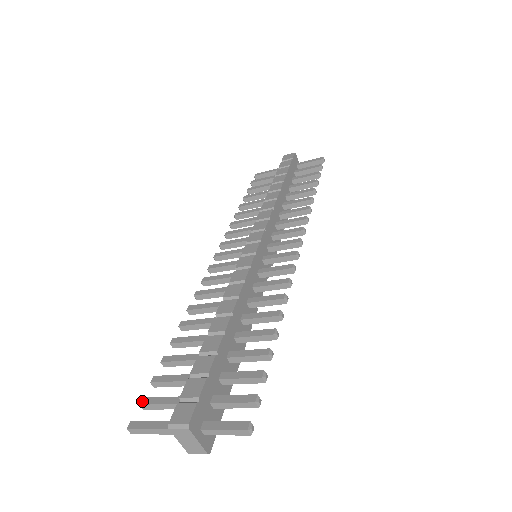
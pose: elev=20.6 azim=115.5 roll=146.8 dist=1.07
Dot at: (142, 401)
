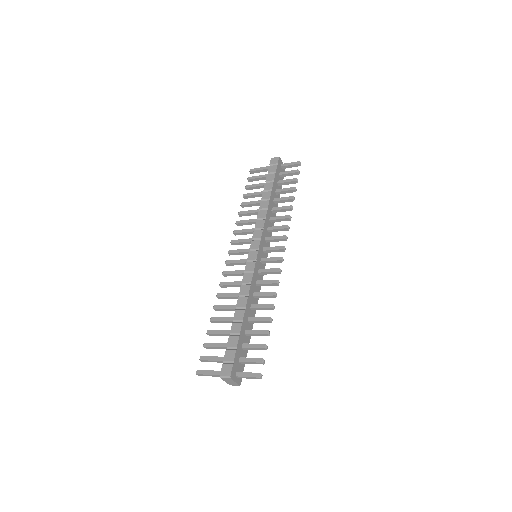
Dot at: (201, 358)
